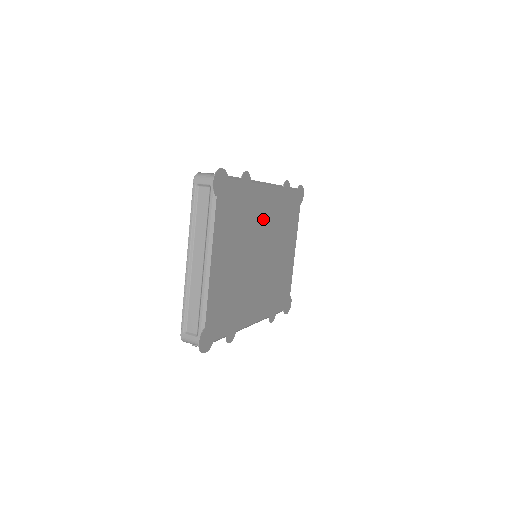
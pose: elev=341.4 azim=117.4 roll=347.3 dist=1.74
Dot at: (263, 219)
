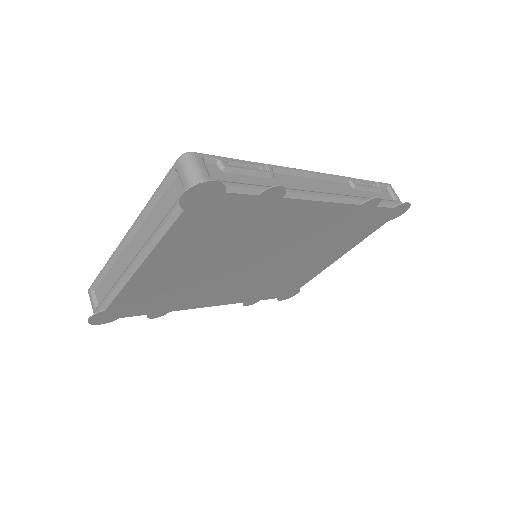
Dot at: (289, 232)
